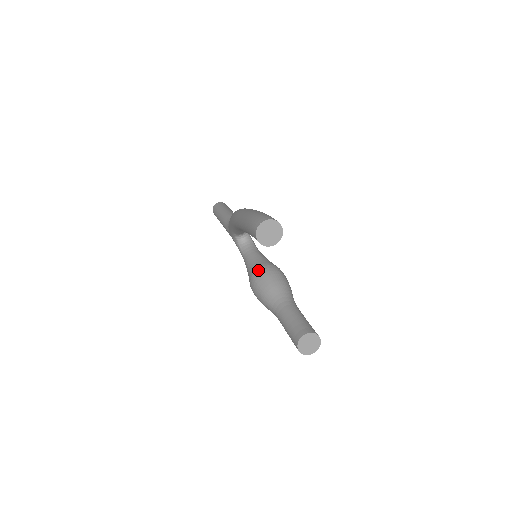
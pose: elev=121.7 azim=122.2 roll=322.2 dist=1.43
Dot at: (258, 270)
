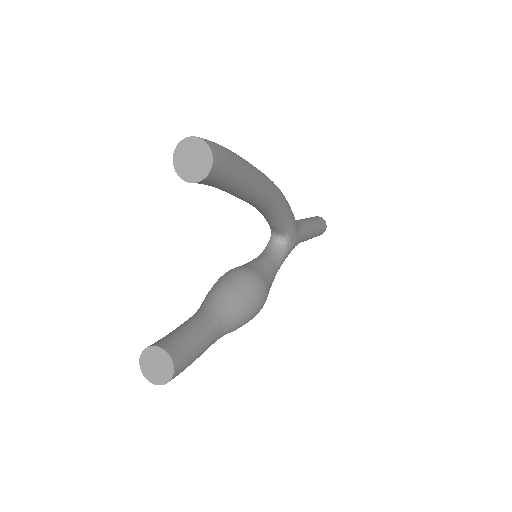
Dot at: (239, 268)
